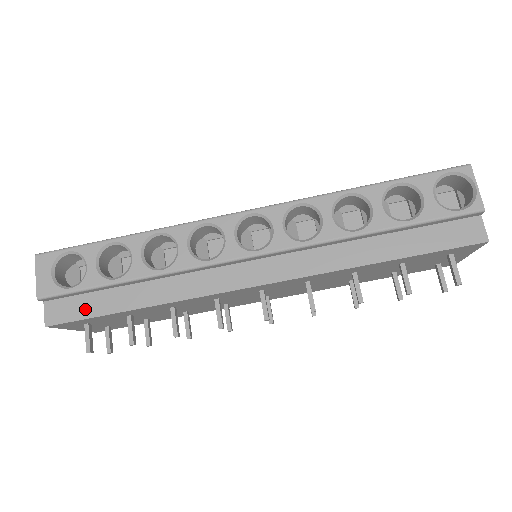
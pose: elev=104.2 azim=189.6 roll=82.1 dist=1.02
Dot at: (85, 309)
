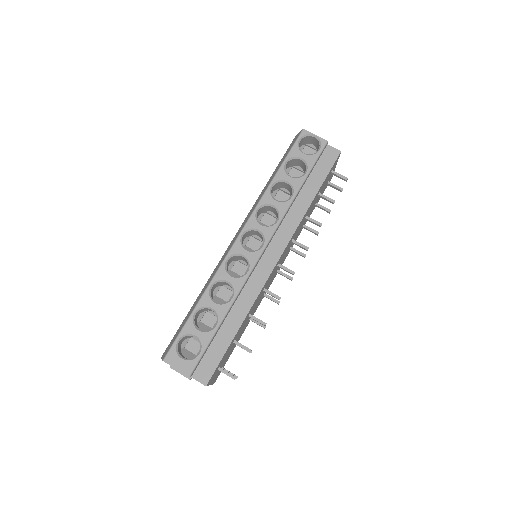
Dot at: (215, 356)
